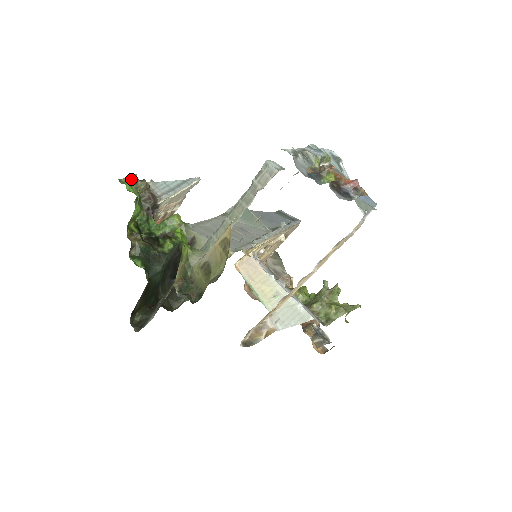
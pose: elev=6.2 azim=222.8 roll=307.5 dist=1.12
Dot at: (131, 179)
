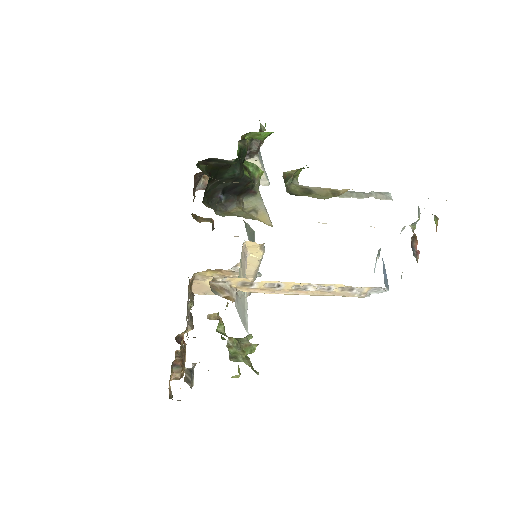
Dot at: (262, 127)
